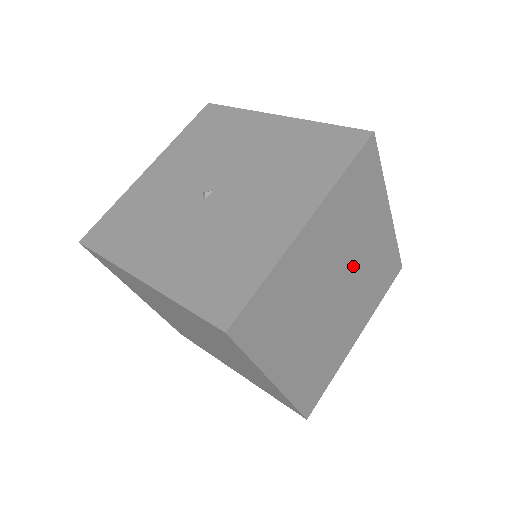
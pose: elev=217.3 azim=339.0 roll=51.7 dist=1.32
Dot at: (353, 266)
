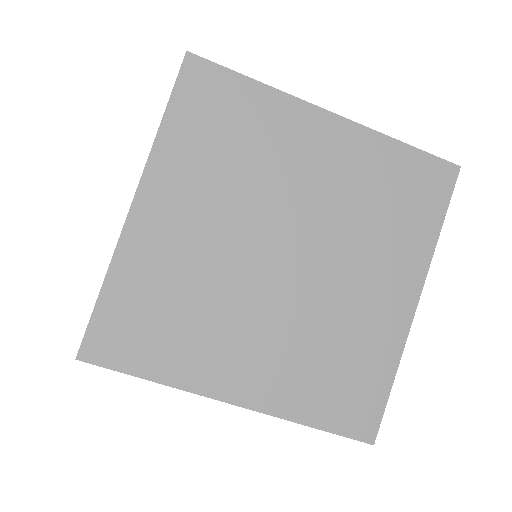
Dot at: (297, 212)
